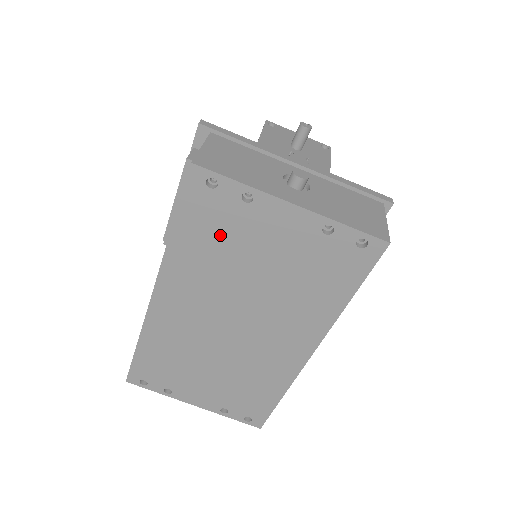
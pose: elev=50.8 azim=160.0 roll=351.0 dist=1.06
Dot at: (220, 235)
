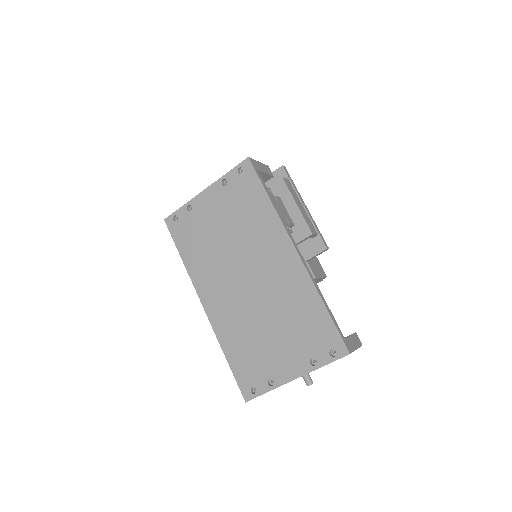
Dot at: (197, 236)
